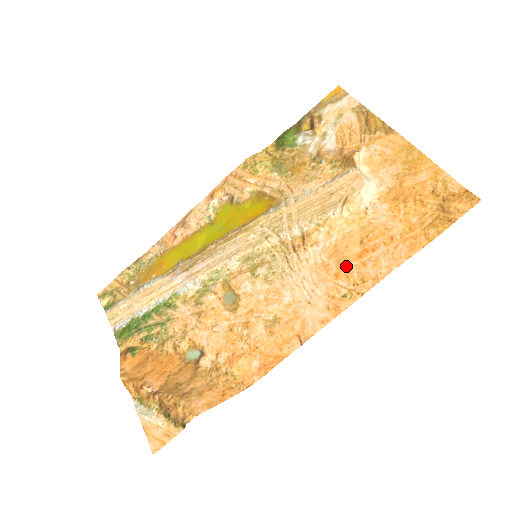
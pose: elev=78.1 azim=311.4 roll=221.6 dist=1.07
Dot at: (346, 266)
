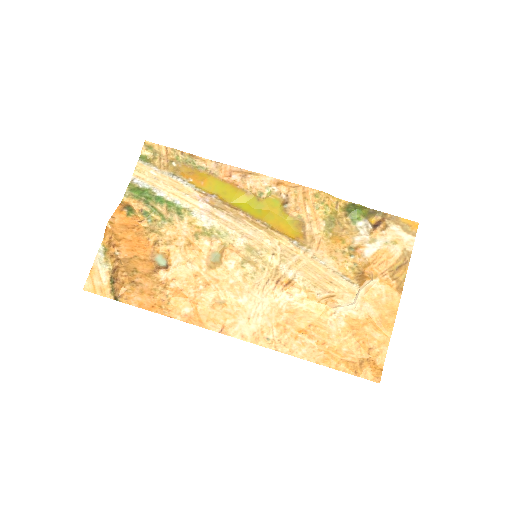
Dot at: (288, 327)
